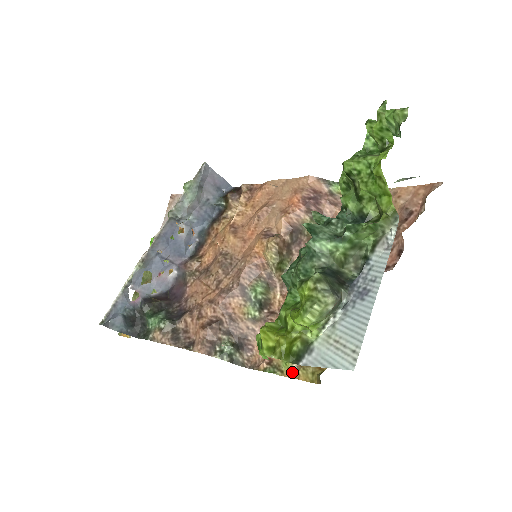
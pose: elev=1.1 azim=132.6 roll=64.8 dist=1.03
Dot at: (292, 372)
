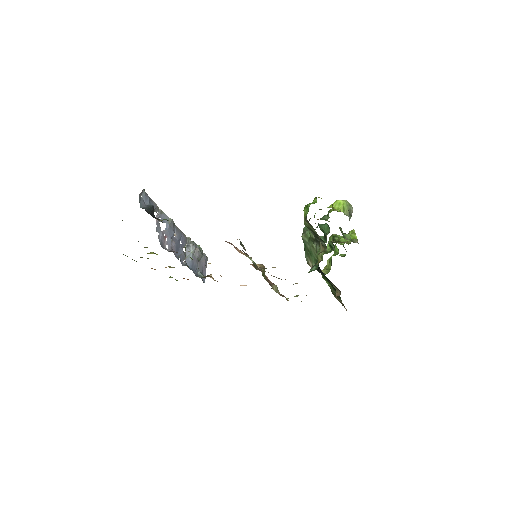
Dot at: occluded
